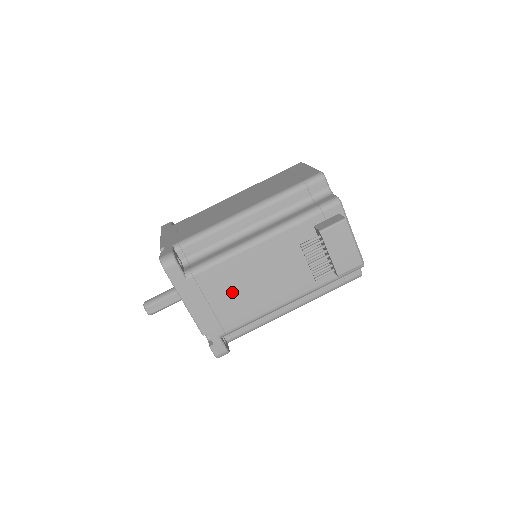
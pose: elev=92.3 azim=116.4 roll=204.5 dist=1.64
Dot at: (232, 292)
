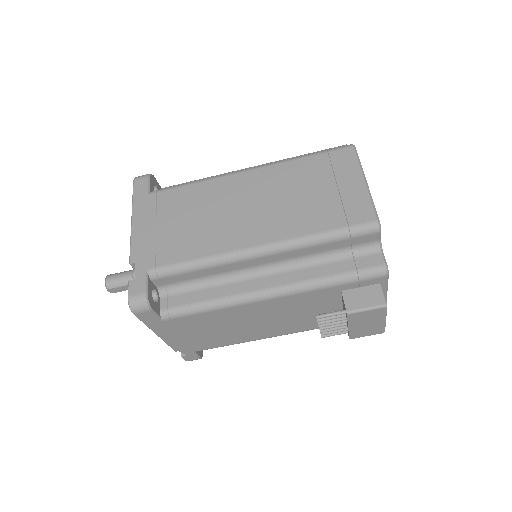
Dot at: (217, 329)
